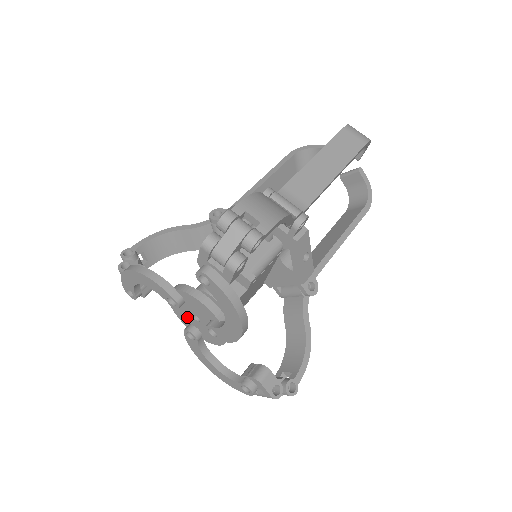
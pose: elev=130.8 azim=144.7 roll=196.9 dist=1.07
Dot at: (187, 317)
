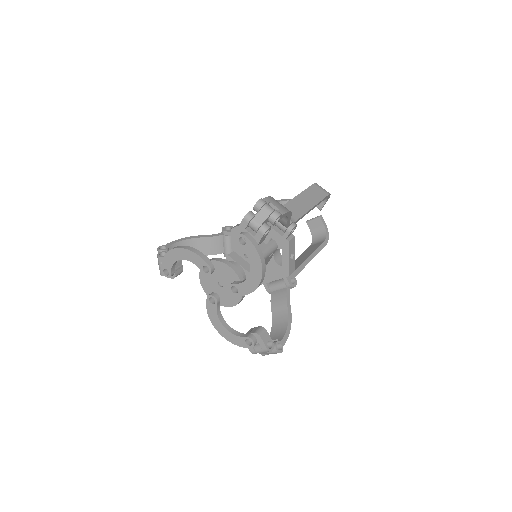
Dot at: (212, 285)
